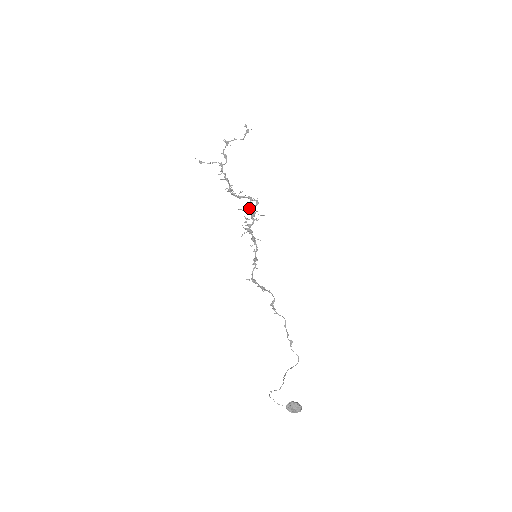
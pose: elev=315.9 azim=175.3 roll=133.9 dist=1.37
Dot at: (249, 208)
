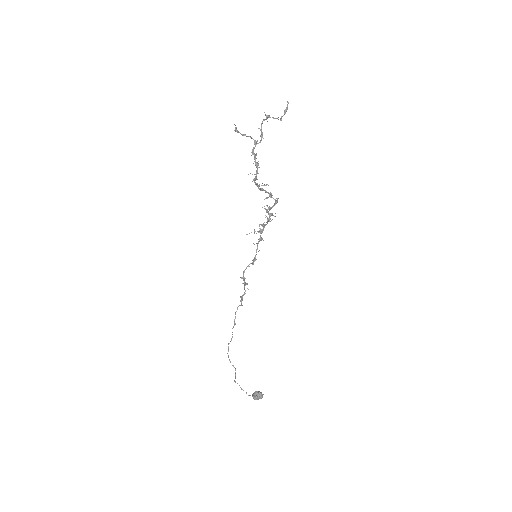
Dot at: (271, 208)
